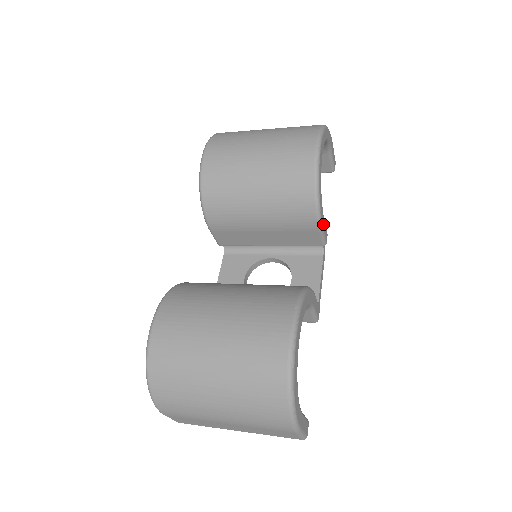
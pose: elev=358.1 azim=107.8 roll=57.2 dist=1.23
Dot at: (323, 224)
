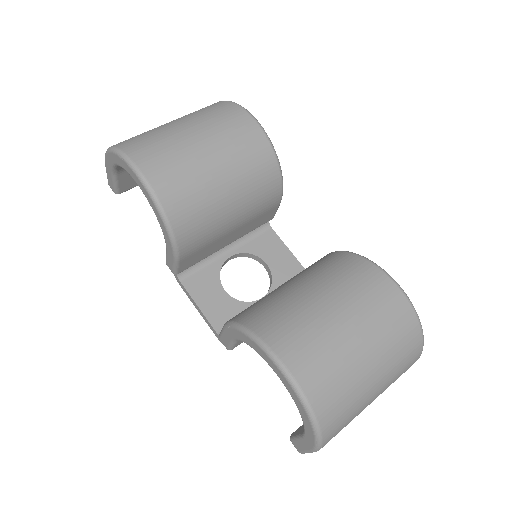
Dot at: occluded
